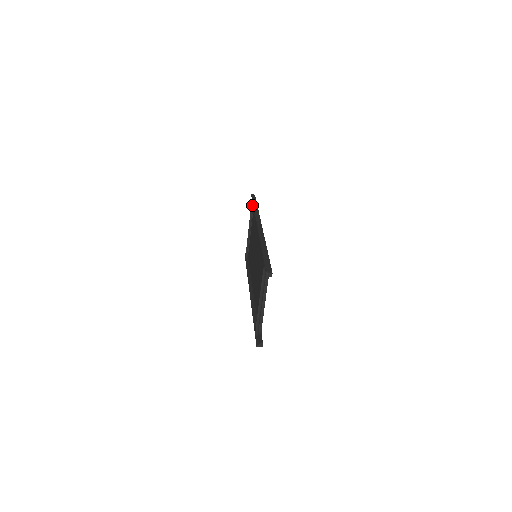
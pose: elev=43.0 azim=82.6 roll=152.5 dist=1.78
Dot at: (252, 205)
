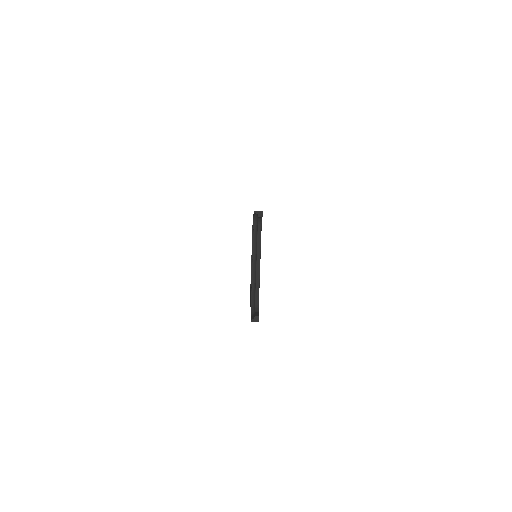
Dot at: (253, 222)
